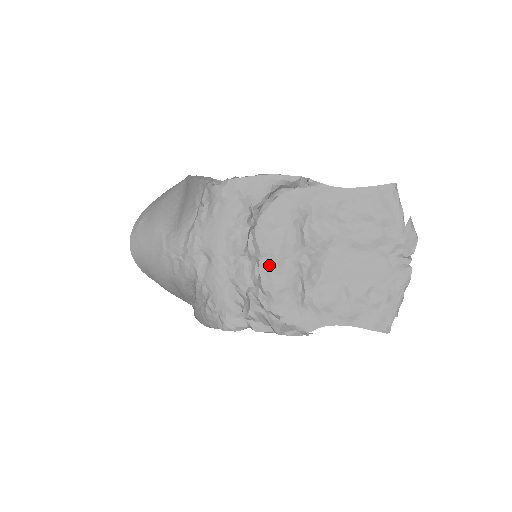
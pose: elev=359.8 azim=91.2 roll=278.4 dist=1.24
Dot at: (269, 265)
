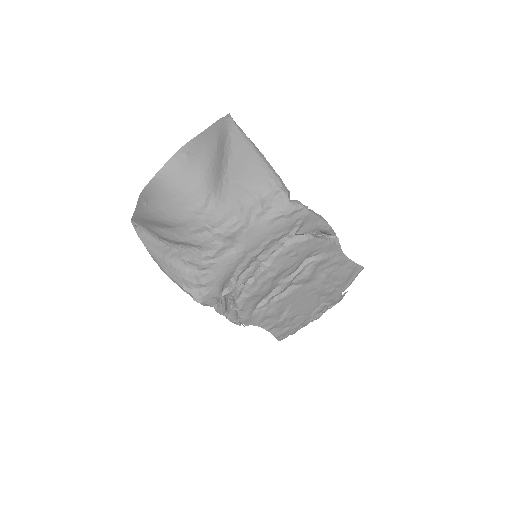
Dot at: (267, 277)
